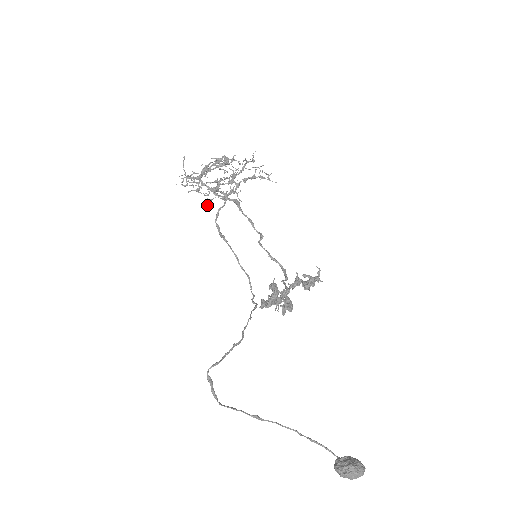
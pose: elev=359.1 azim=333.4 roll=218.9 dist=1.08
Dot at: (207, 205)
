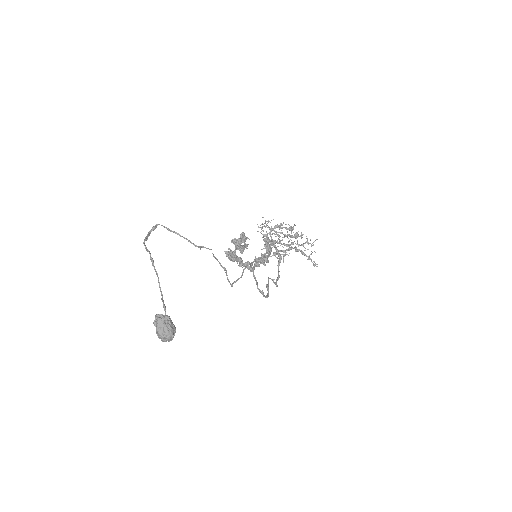
Dot at: (262, 249)
